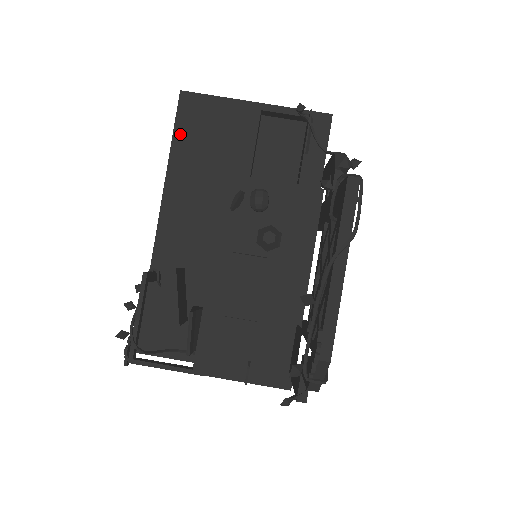
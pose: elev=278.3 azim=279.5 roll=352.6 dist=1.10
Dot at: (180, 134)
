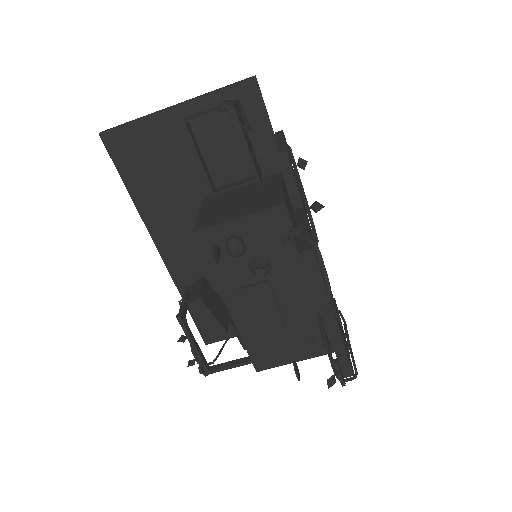
Dot at: (127, 174)
